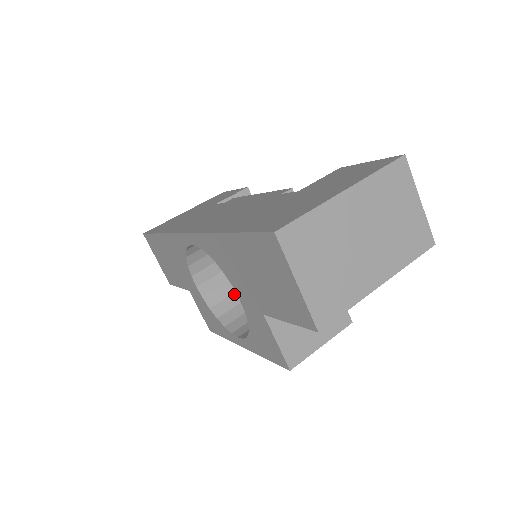
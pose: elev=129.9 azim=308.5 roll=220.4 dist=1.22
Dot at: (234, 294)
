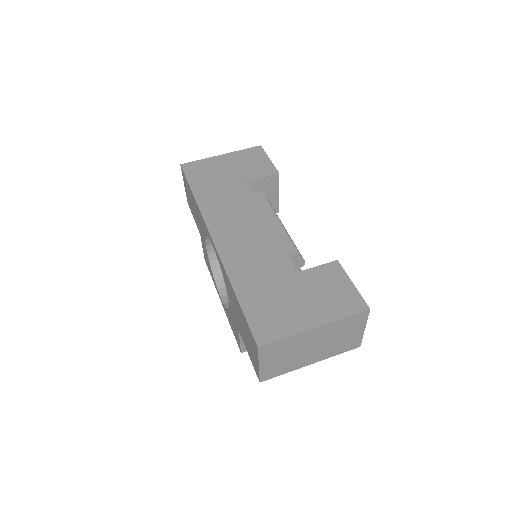
Dot at: occluded
